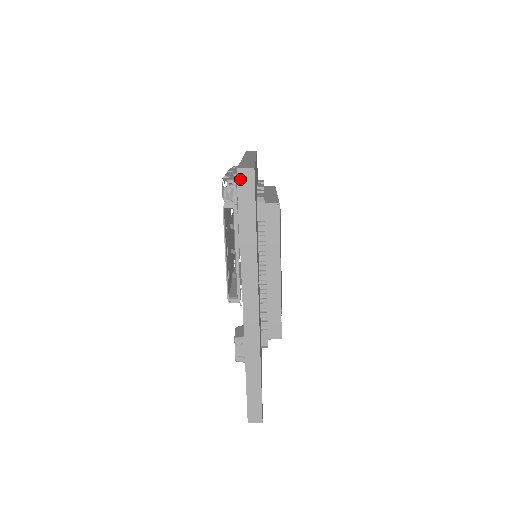
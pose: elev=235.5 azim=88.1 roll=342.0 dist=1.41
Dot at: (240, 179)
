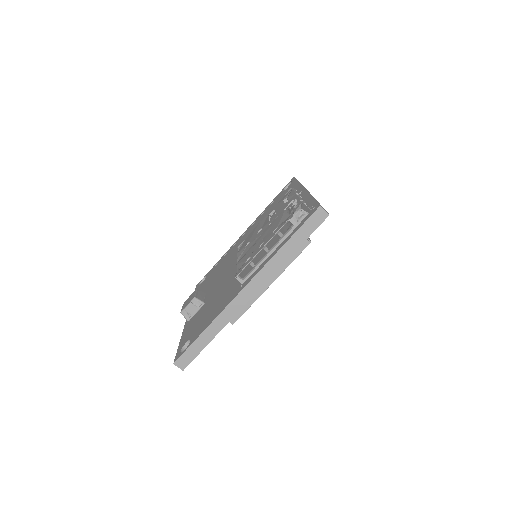
Dot at: (316, 213)
